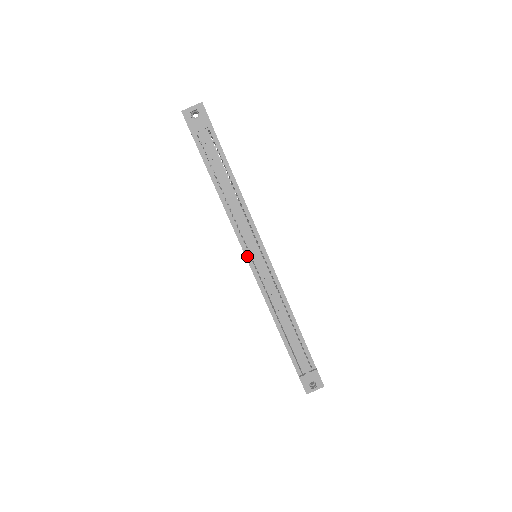
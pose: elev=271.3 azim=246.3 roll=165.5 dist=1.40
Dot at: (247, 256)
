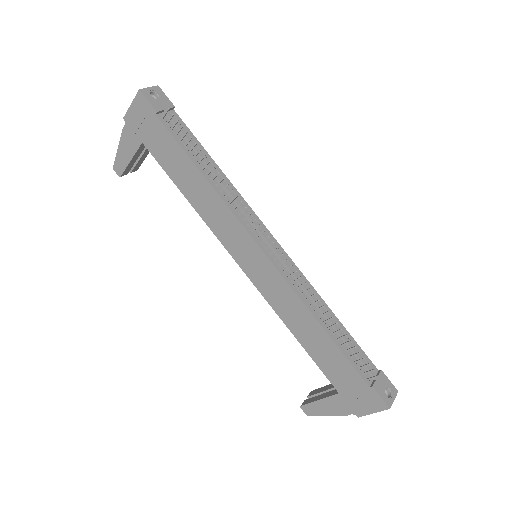
Dot at: (257, 242)
